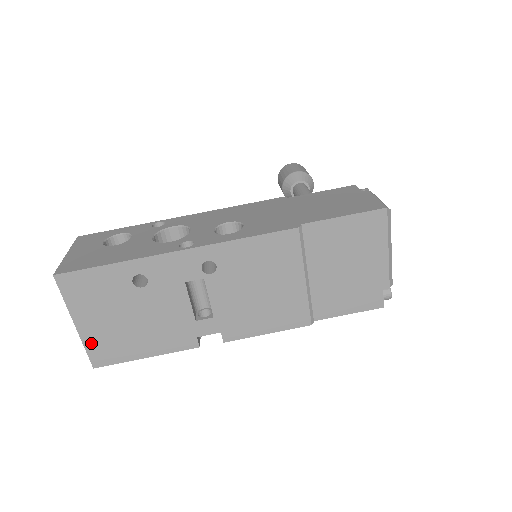
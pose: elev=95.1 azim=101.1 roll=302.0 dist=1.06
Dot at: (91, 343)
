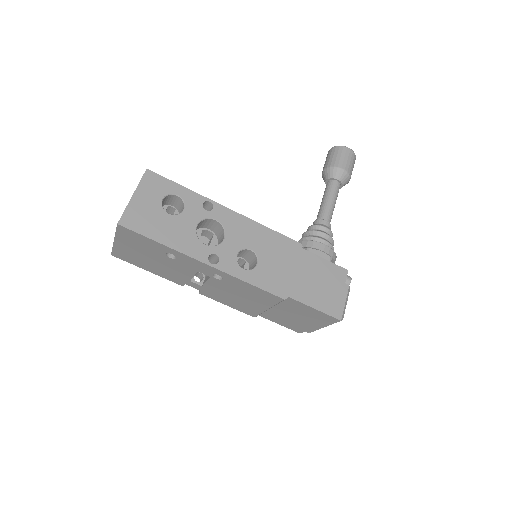
Dot at: (118, 250)
